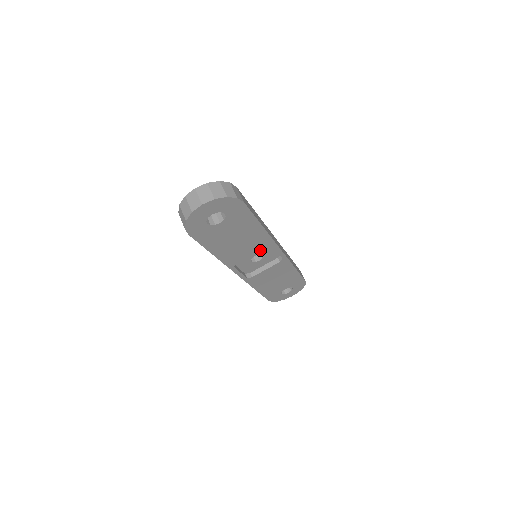
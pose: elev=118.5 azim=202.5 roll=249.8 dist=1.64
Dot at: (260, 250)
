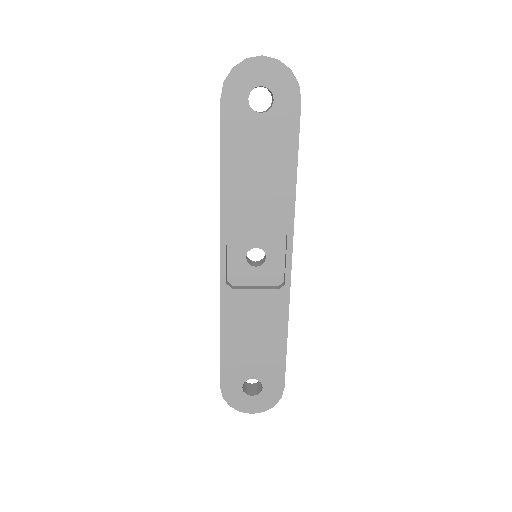
Dot at: (267, 242)
